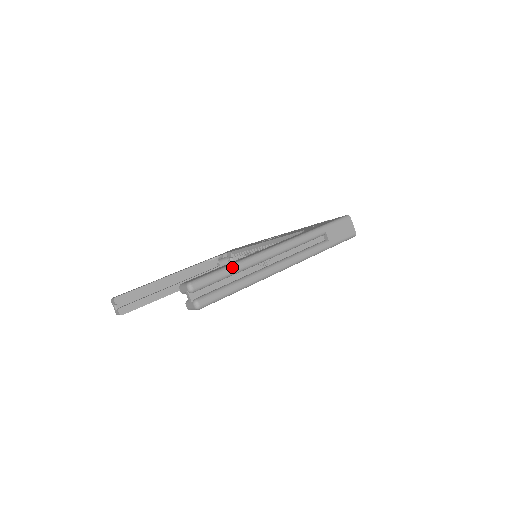
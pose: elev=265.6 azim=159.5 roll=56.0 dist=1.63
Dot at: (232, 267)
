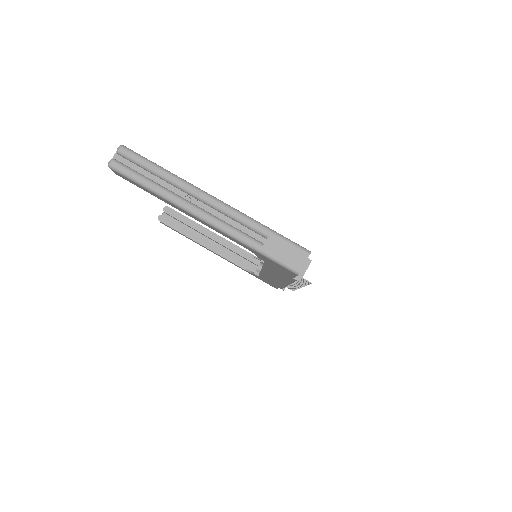
Dot at: (161, 169)
